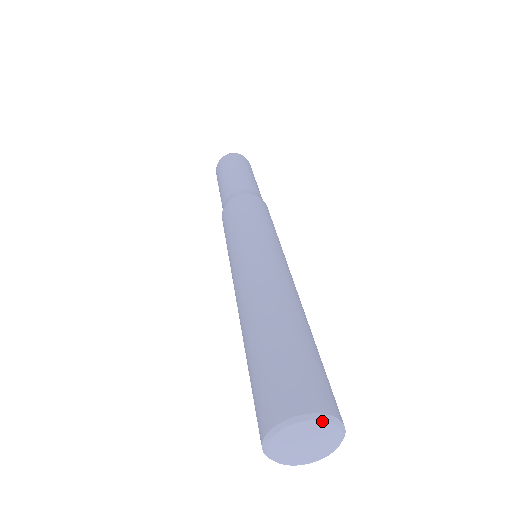
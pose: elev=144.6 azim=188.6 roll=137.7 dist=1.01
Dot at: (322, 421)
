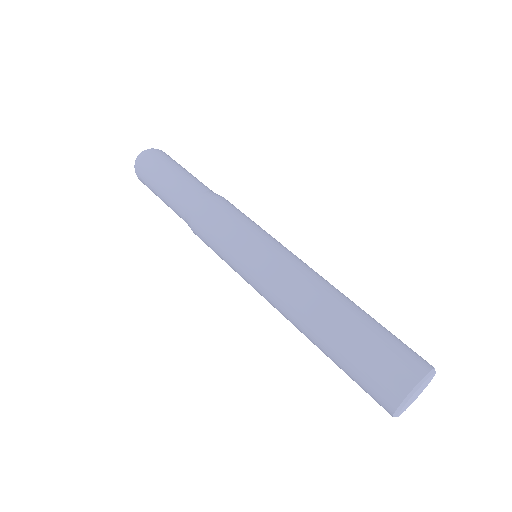
Dot at: (430, 377)
